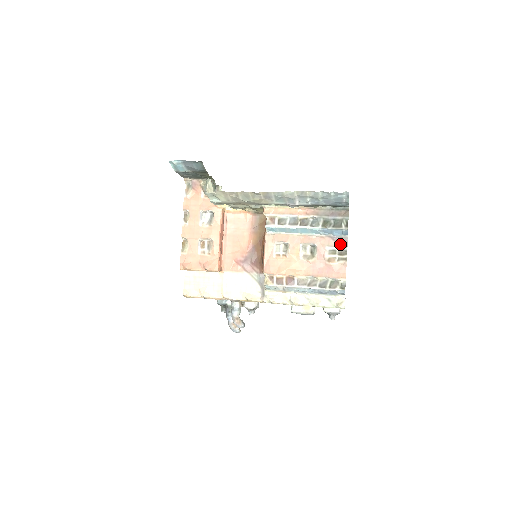
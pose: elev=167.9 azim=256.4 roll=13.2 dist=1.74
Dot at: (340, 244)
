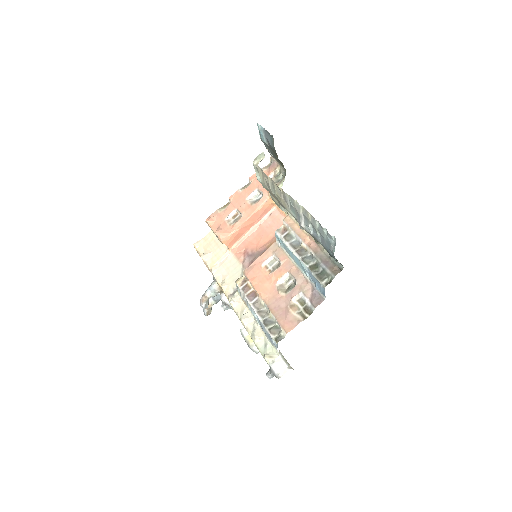
Dot at: (313, 300)
